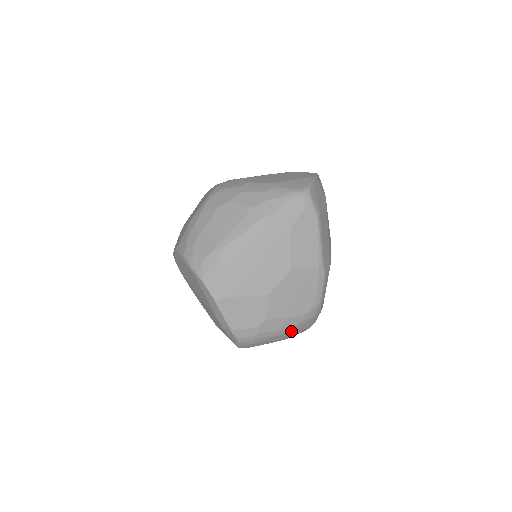
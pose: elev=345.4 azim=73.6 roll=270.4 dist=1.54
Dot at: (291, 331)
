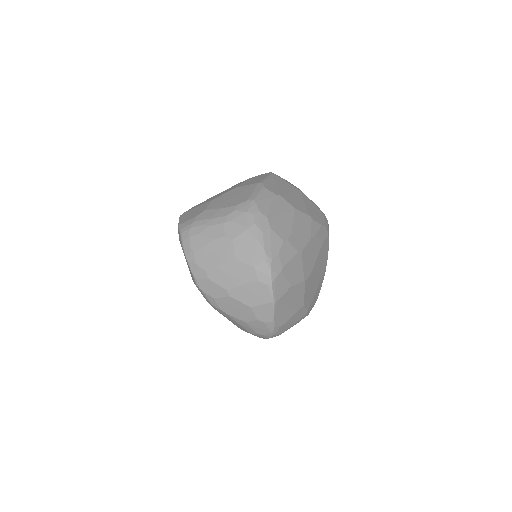
Dot at: (224, 222)
